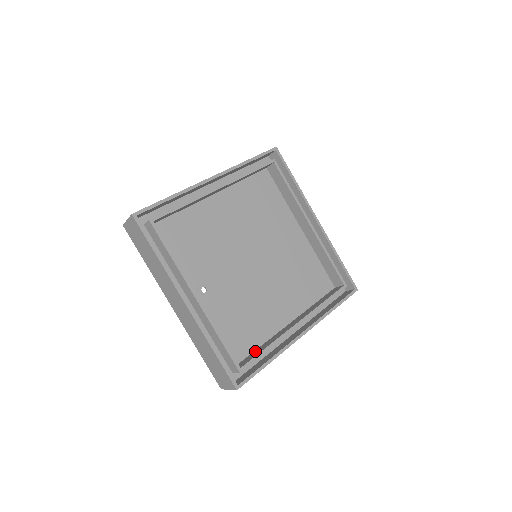
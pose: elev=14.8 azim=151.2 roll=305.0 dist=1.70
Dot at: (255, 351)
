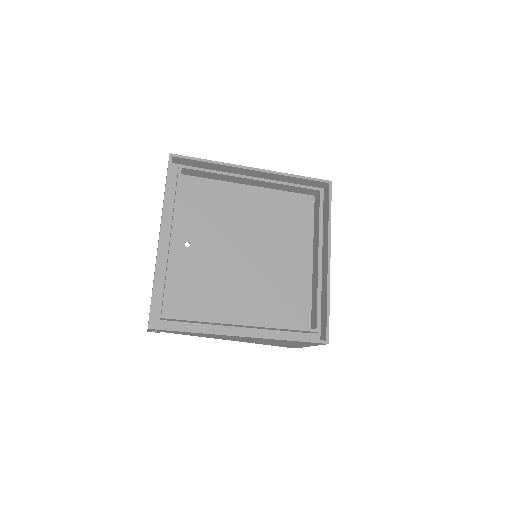
Dot at: occluded
